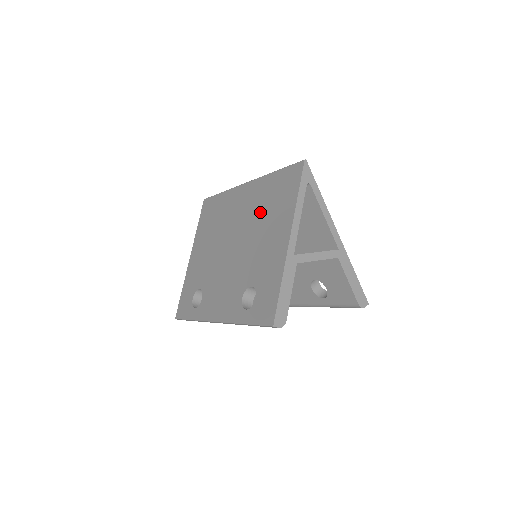
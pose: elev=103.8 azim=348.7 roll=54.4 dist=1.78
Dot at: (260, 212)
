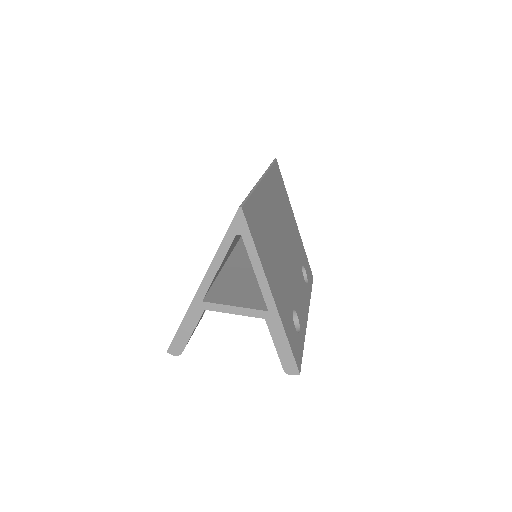
Dot at: occluded
